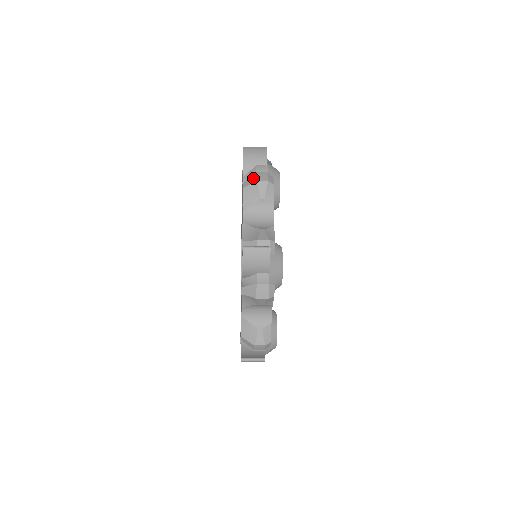
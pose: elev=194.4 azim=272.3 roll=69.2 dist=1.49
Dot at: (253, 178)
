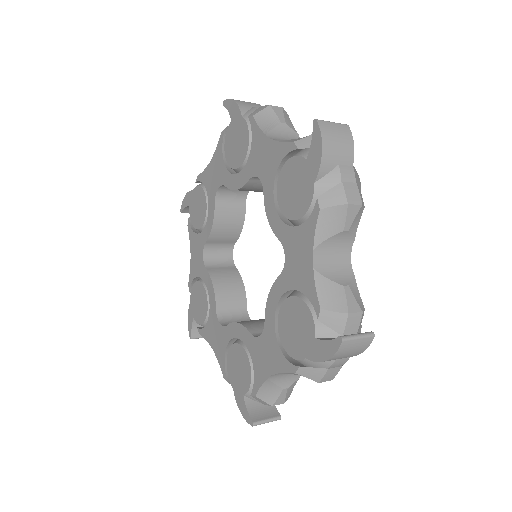
Dot at: (339, 194)
